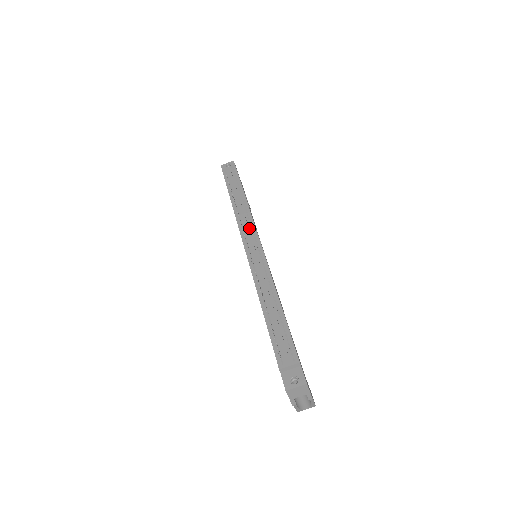
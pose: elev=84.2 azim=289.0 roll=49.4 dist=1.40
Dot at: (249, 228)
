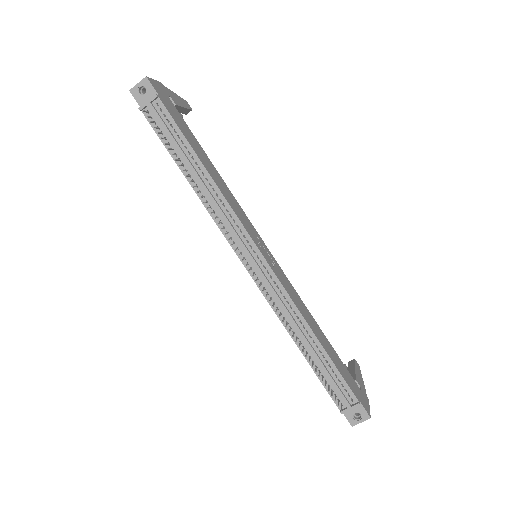
Dot at: (236, 230)
